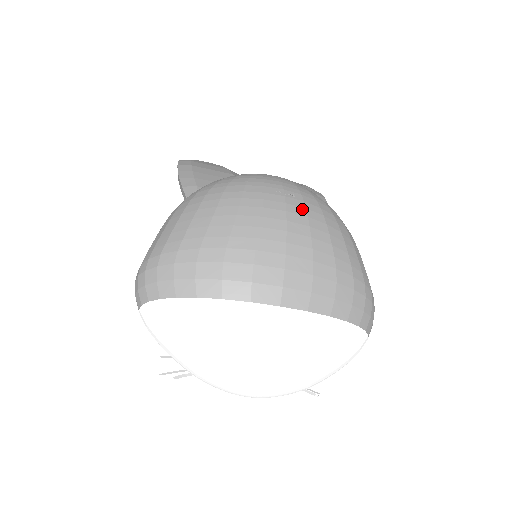
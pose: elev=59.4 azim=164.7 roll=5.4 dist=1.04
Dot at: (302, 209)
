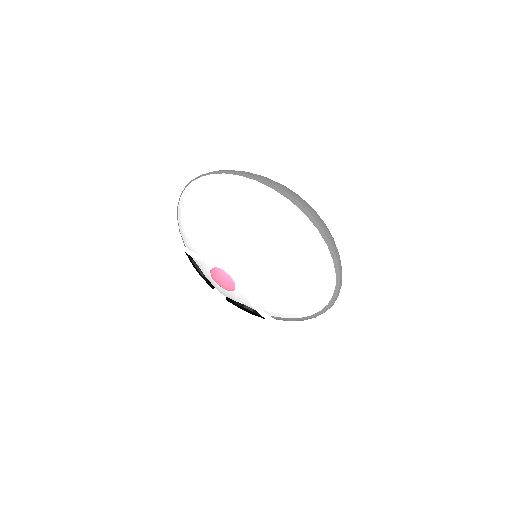
Dot at: occluded
